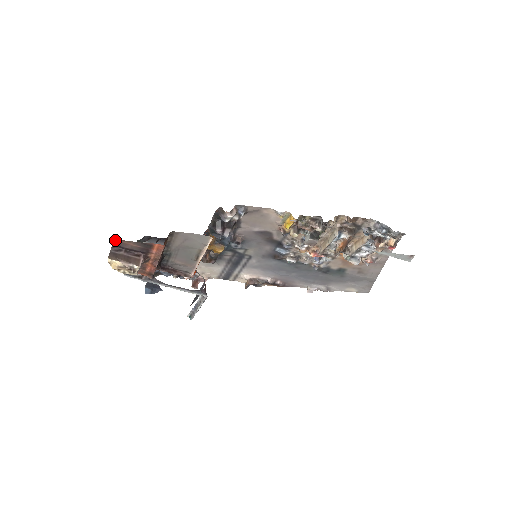
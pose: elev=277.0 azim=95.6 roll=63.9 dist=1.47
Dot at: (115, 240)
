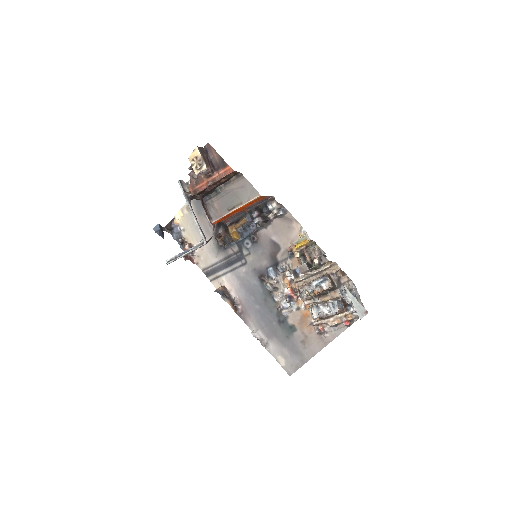
Dot at: (210, 145)
